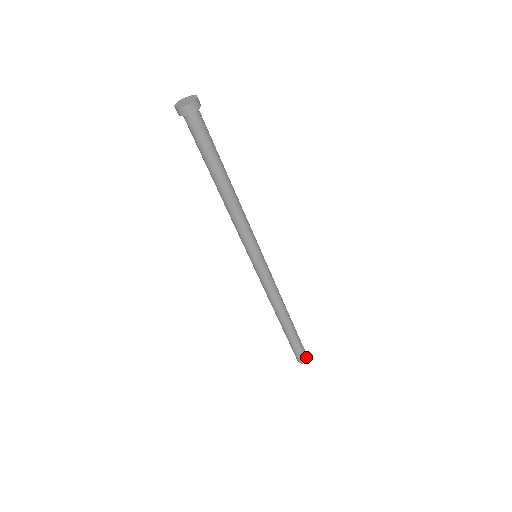
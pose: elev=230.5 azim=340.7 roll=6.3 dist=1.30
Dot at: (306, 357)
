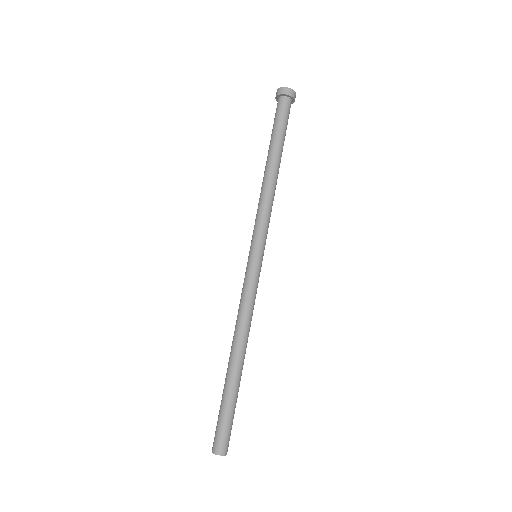
Dot at: (224, 448)
